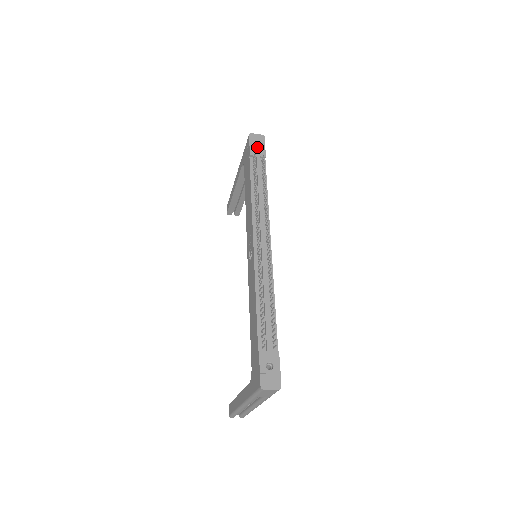
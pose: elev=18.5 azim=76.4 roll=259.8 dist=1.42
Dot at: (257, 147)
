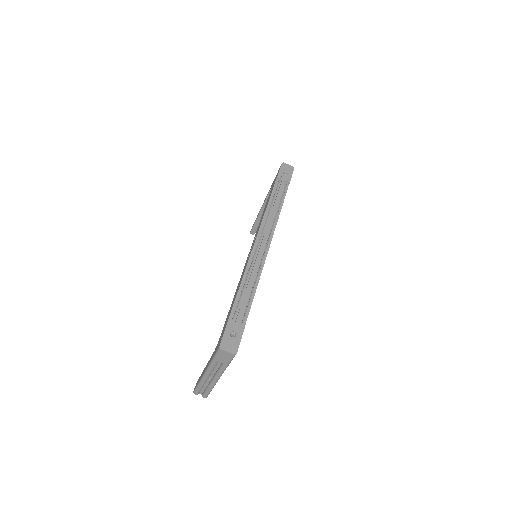
Dot at: (285, 174)
